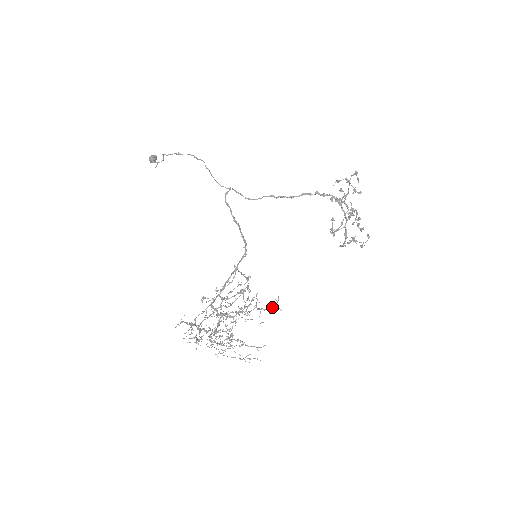
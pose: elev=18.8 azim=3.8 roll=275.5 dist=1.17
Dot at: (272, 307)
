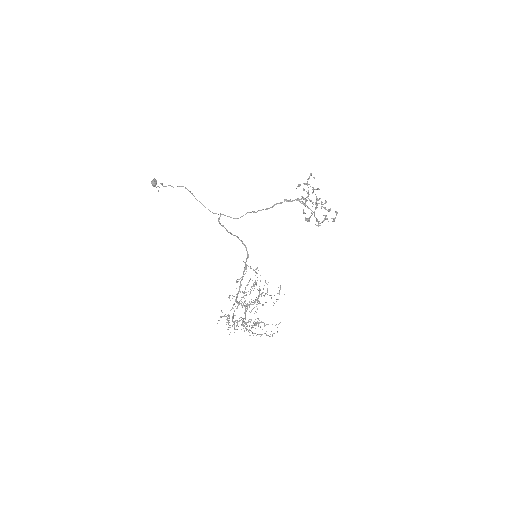
Dot at: occluded
